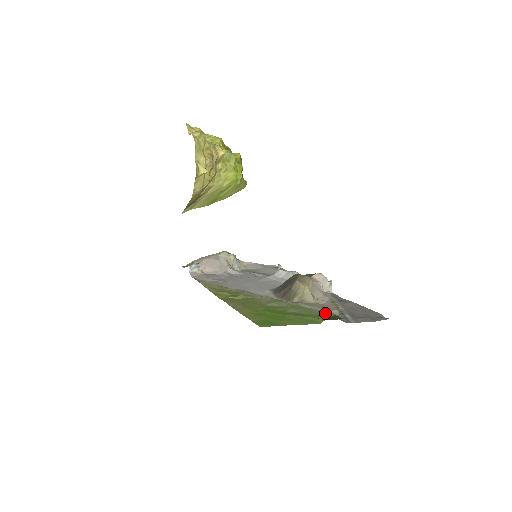
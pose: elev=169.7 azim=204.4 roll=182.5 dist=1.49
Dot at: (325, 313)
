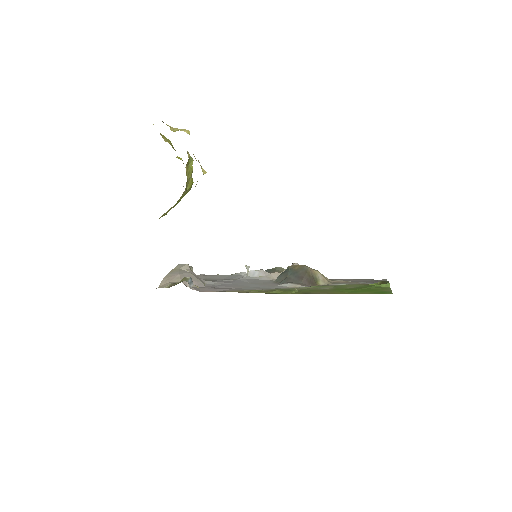
Dot at: (362, 284)
